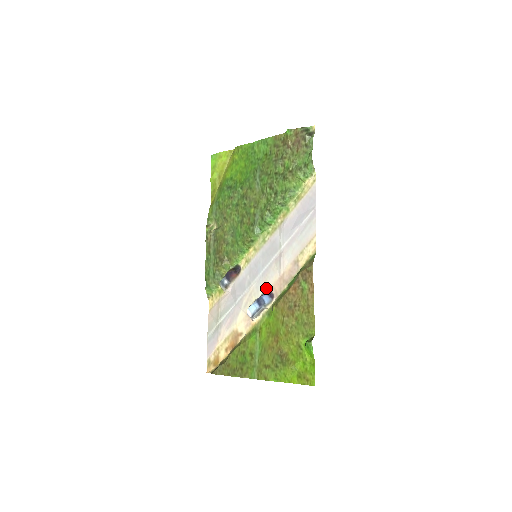
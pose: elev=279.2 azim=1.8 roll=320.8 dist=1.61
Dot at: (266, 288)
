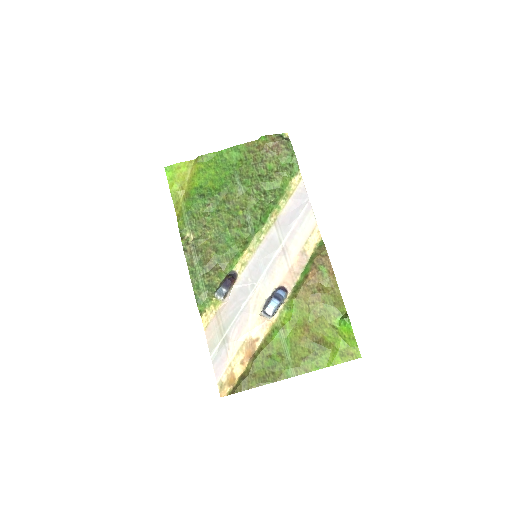
Dot at: (276, 285)
